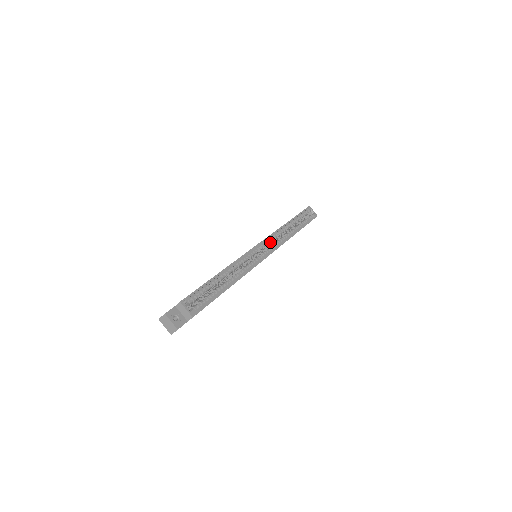
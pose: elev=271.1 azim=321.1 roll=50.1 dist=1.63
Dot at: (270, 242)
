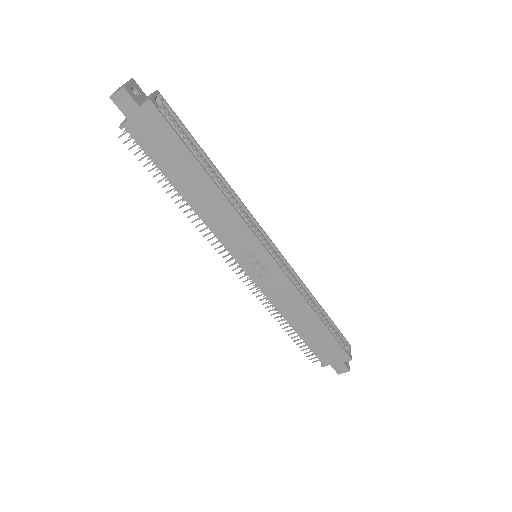
Dot at: (283, 268)
